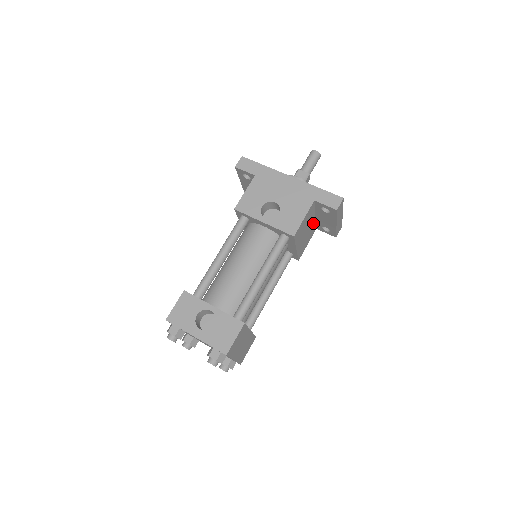
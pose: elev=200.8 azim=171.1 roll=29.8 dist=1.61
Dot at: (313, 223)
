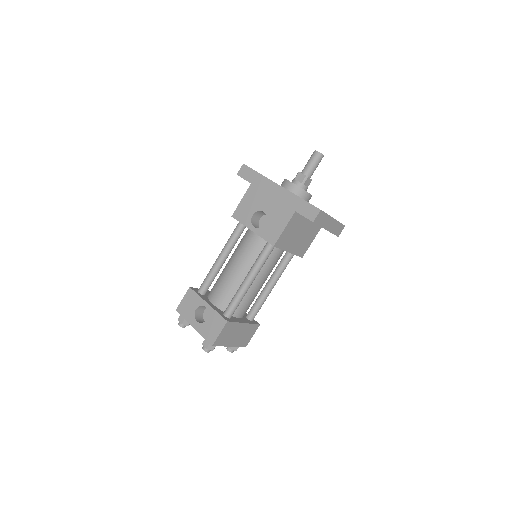
Dot at: (310, 225)
